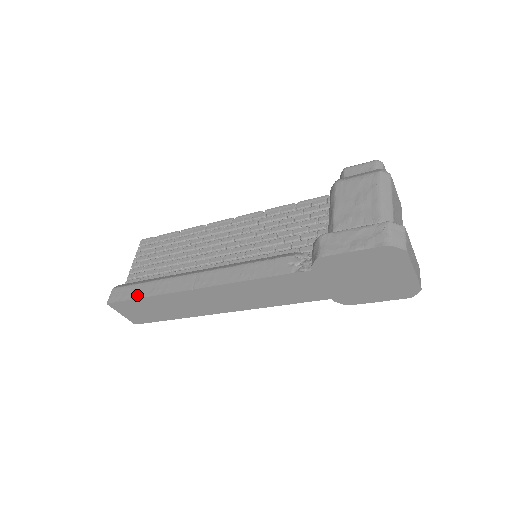
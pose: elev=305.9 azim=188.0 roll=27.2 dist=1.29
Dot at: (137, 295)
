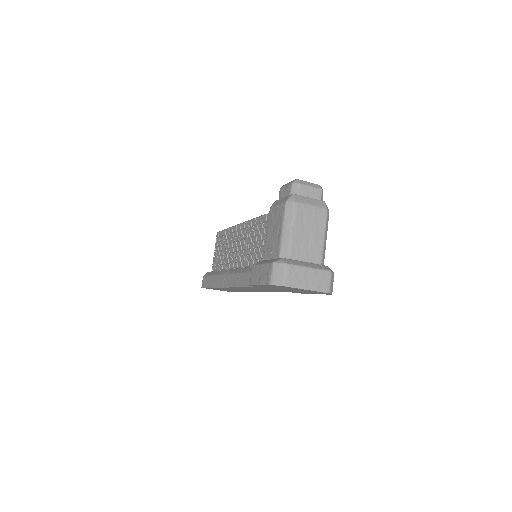
Dot at: (209, 285)
